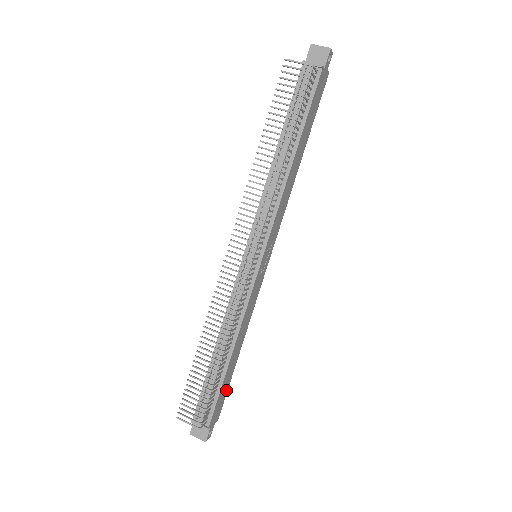
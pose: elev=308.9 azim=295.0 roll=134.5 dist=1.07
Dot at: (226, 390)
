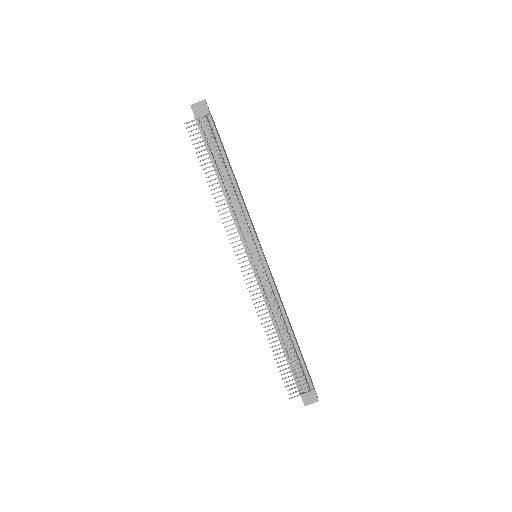
Dot at: occluded
